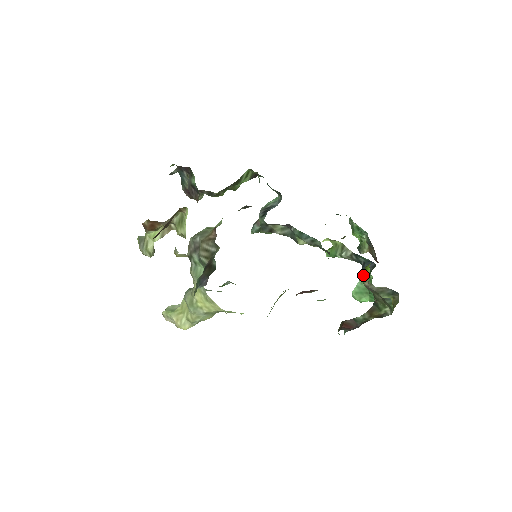
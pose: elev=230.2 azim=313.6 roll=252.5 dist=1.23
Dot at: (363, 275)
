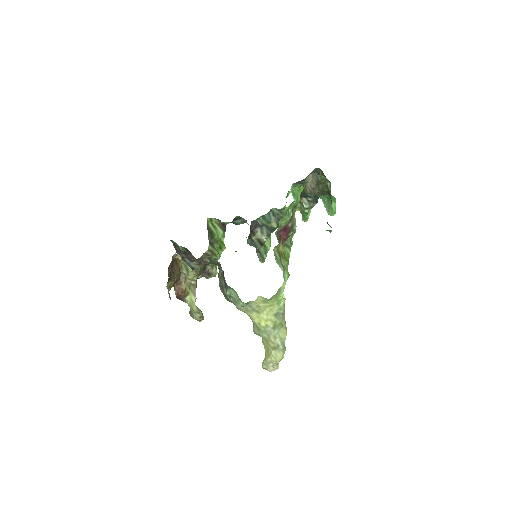
Dot at: occluded
